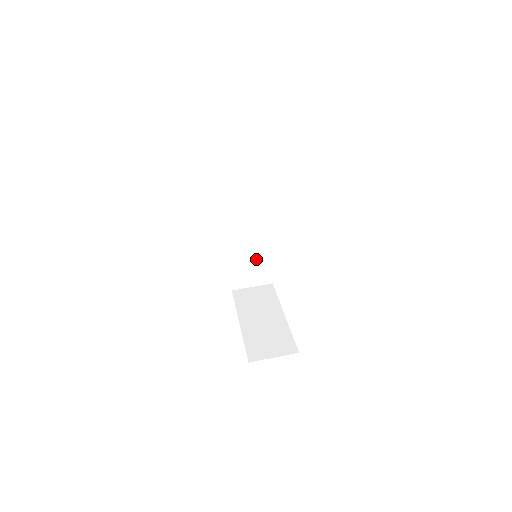
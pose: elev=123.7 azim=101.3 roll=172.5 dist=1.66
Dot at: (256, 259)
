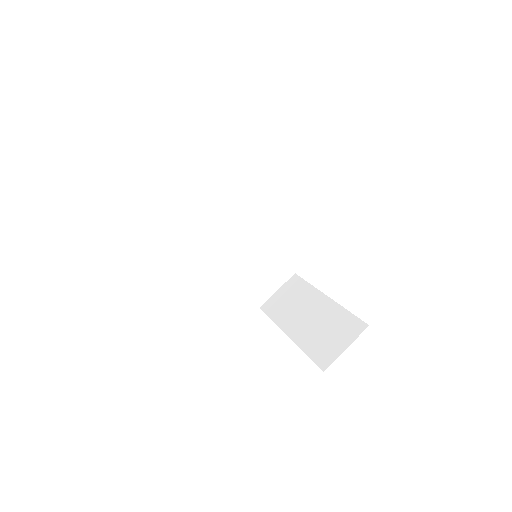
Dot at: (262, 260)
